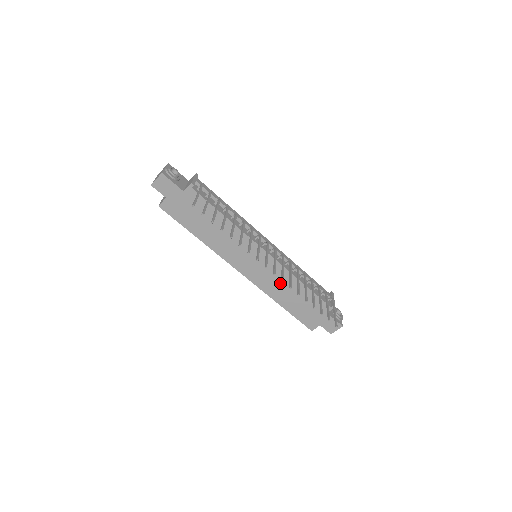
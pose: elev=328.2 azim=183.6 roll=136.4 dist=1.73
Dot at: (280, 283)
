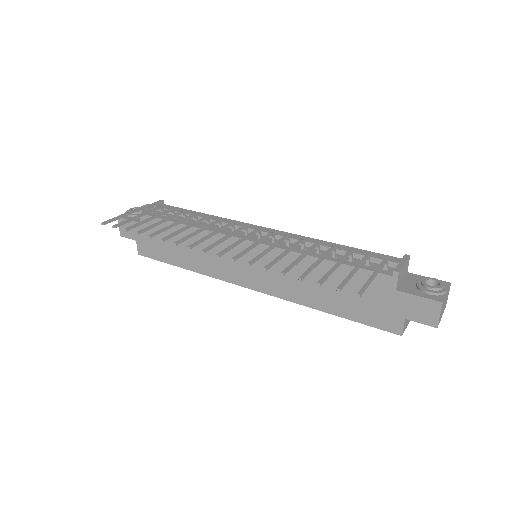
Dot at: (297, 276)
